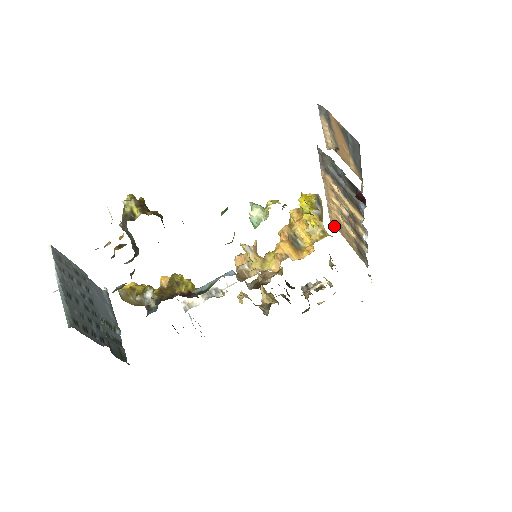
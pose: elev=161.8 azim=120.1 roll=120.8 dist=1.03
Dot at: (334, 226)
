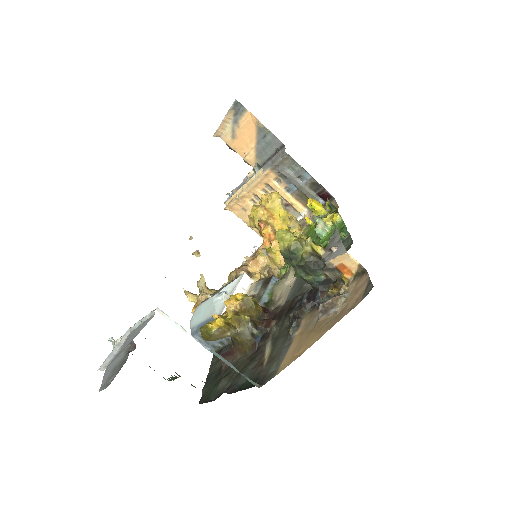
Dot at: (230, 210)
